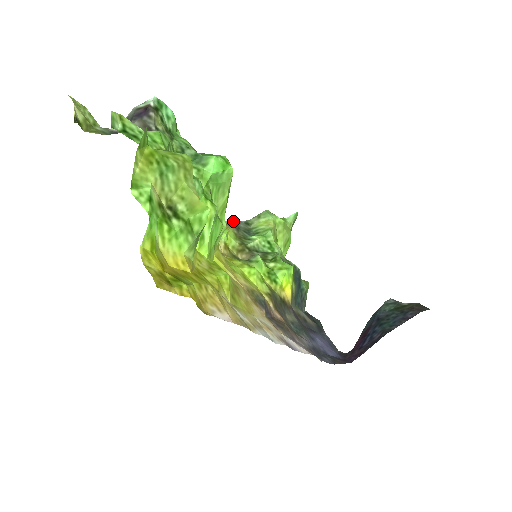
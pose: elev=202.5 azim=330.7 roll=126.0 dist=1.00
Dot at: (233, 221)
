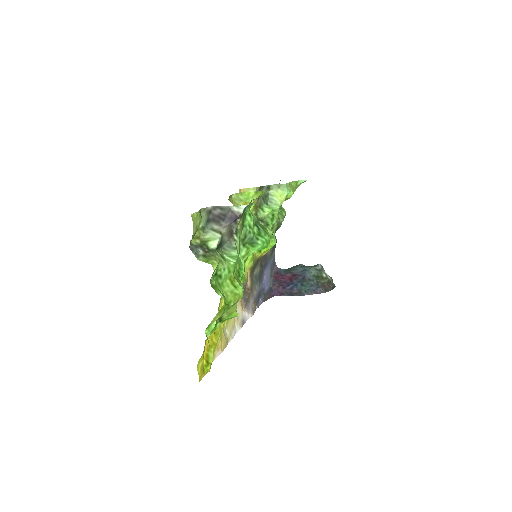
Dot at: (260, 186)
